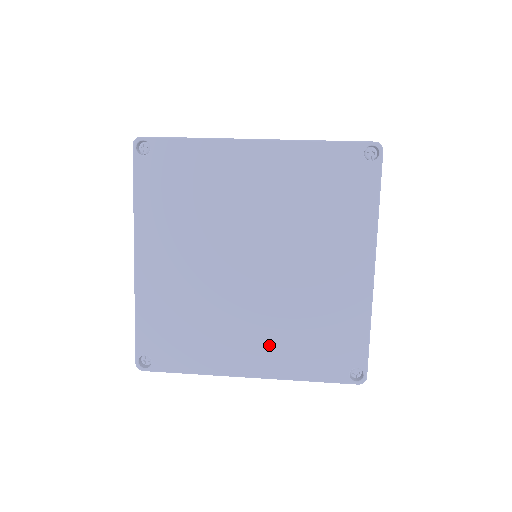
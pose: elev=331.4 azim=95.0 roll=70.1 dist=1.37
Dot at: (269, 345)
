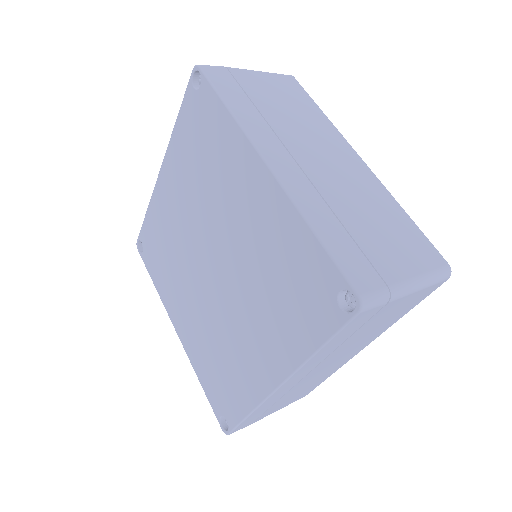
Dot at: (193, 330)
